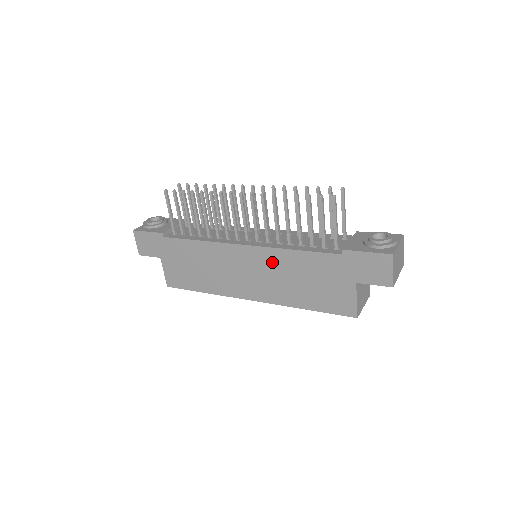
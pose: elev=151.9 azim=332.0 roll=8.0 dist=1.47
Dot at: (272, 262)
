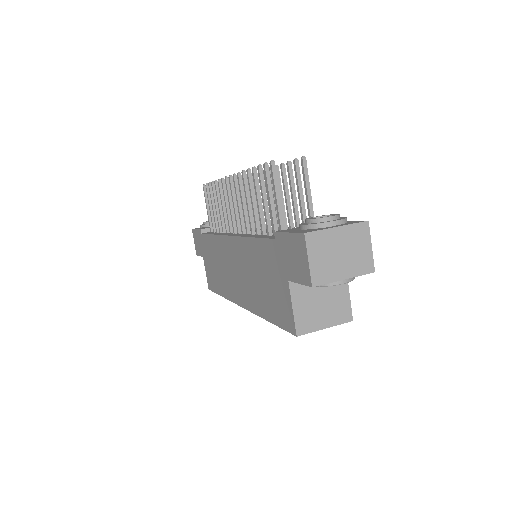
Dot at: (243, 255)
